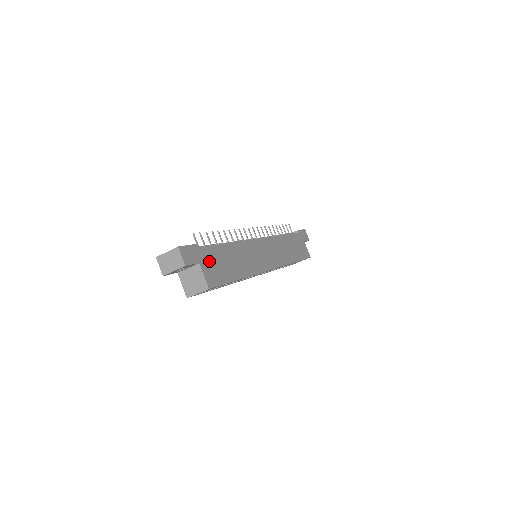
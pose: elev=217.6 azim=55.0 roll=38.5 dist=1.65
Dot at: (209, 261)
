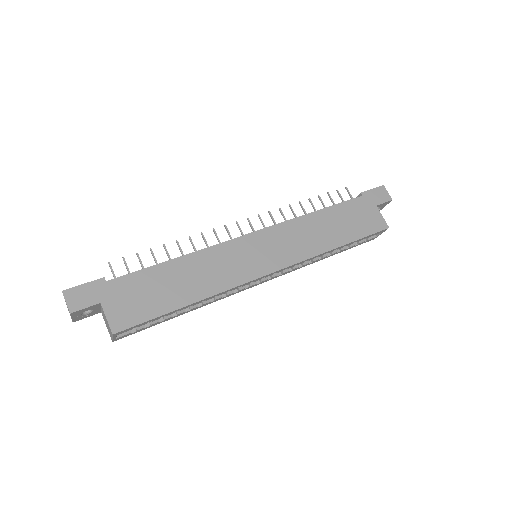
Dot at: (123, 295)
